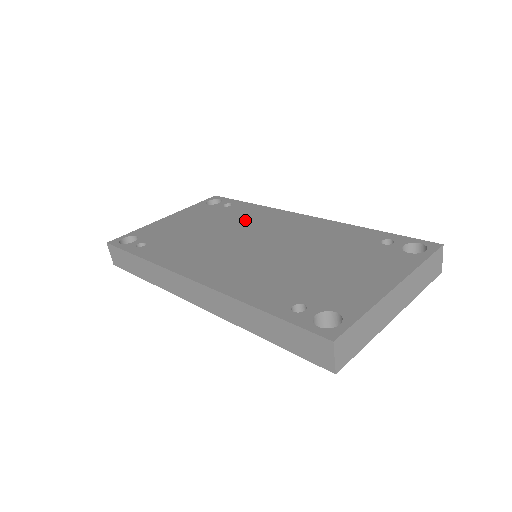
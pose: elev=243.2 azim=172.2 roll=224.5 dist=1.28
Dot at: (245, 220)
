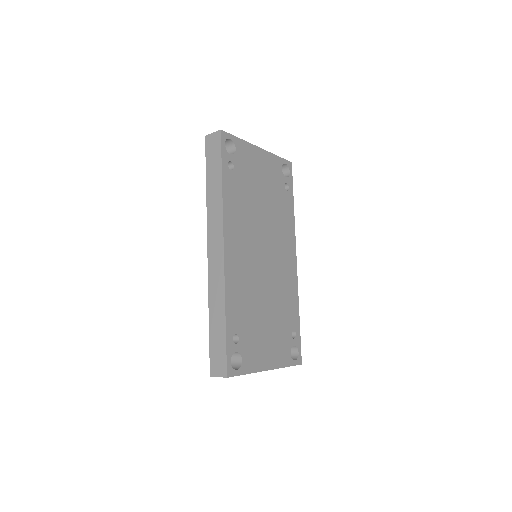
Dot at: (279, 222)
